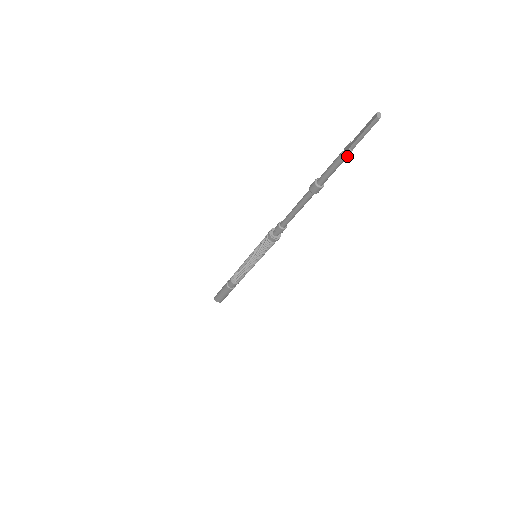
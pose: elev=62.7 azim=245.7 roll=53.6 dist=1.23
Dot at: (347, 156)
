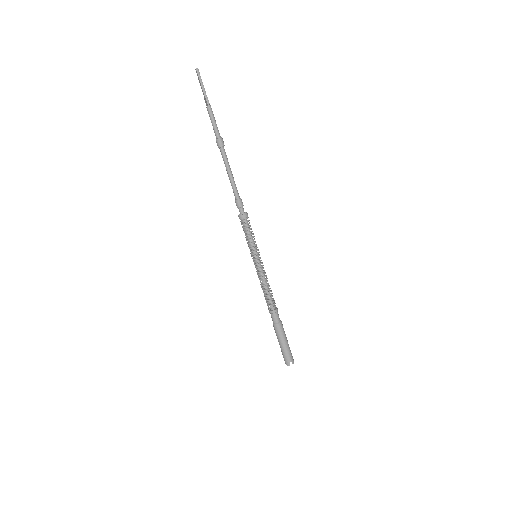
Dot at: (208, 102)
